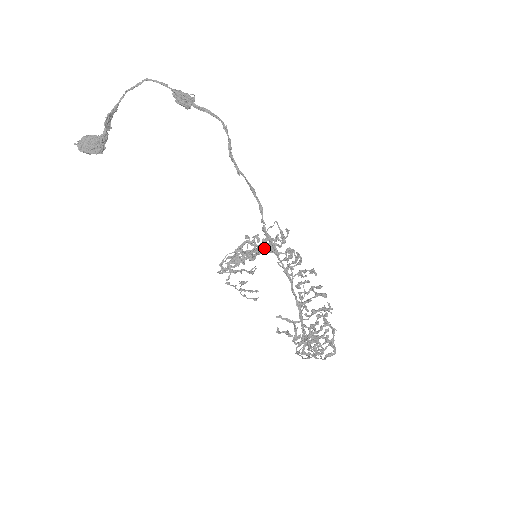
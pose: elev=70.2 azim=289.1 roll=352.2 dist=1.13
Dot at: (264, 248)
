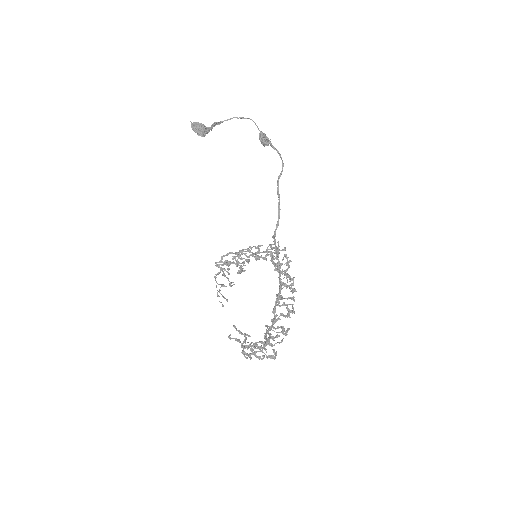
Dot at: (267, 250)
